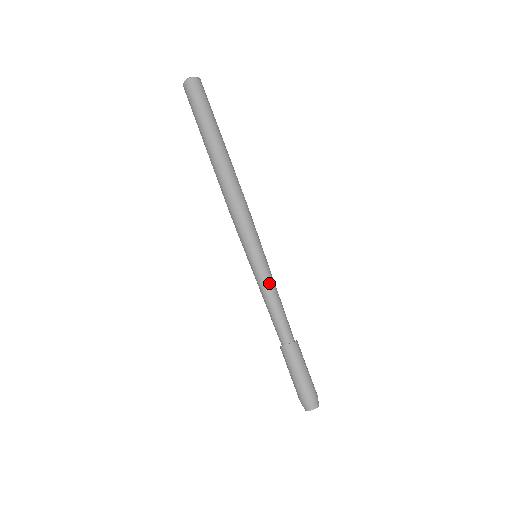
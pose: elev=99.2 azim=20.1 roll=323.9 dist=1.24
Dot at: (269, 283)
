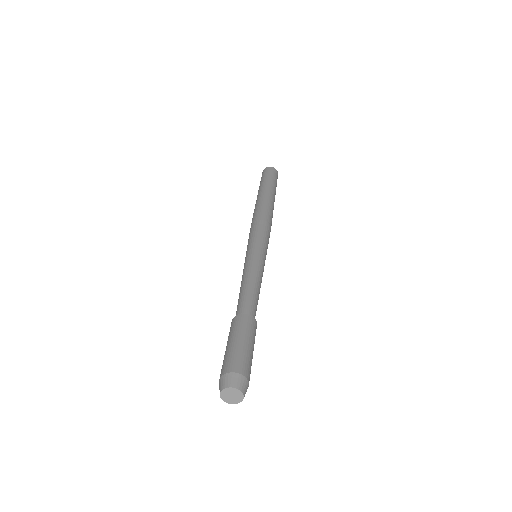
Dot at: (246, 269)
